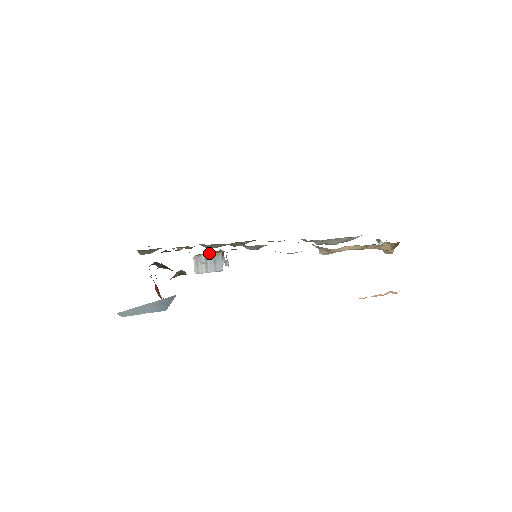
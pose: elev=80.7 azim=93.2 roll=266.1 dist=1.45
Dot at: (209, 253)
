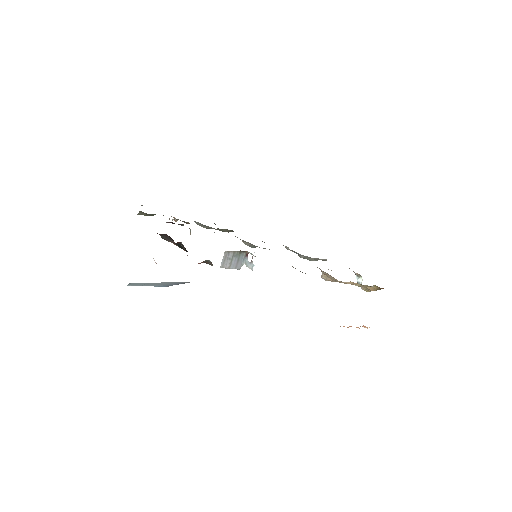
Dot at: (237, 251)
